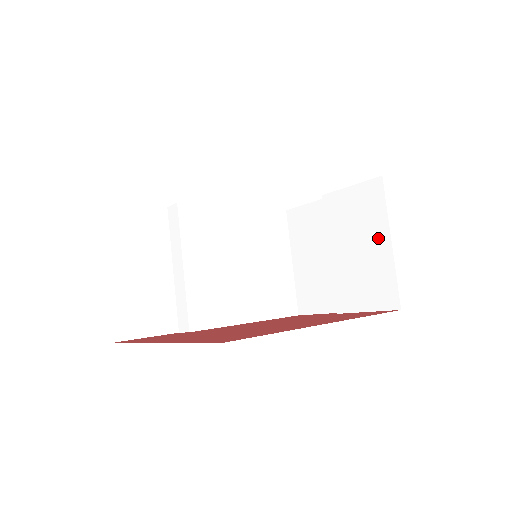
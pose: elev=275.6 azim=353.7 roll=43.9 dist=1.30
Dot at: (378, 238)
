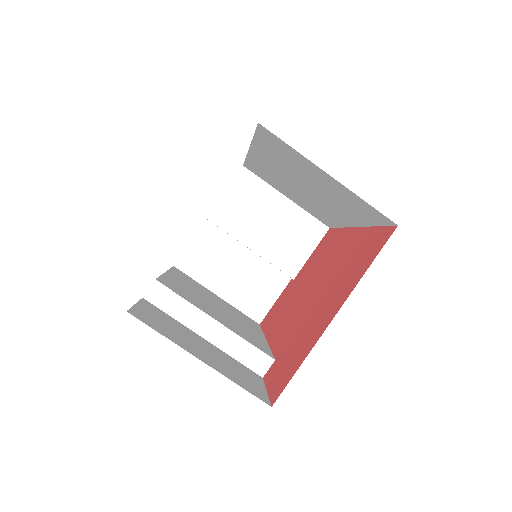
Dot at: (276, 204)
